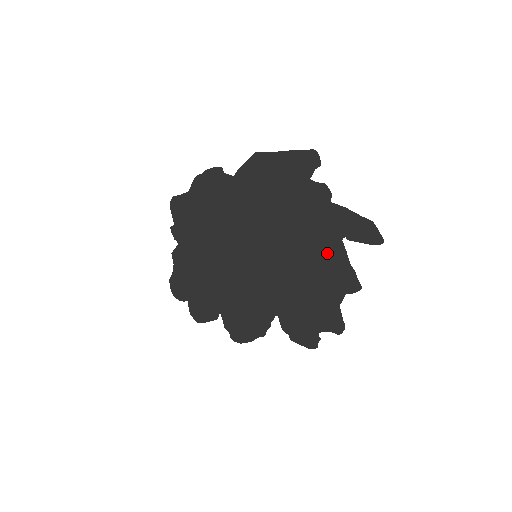
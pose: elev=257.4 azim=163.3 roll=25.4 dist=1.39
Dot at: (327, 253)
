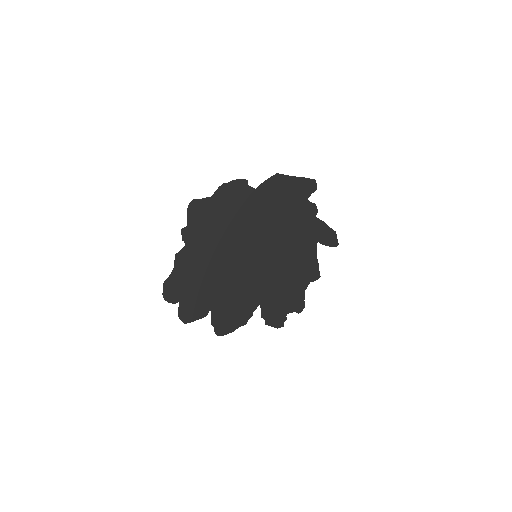
Dot at: (306, 253)
